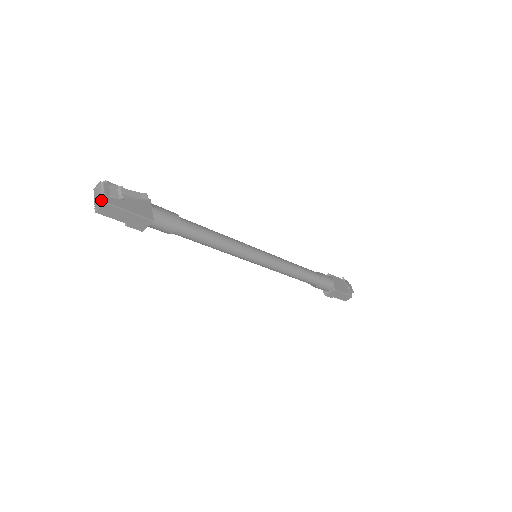
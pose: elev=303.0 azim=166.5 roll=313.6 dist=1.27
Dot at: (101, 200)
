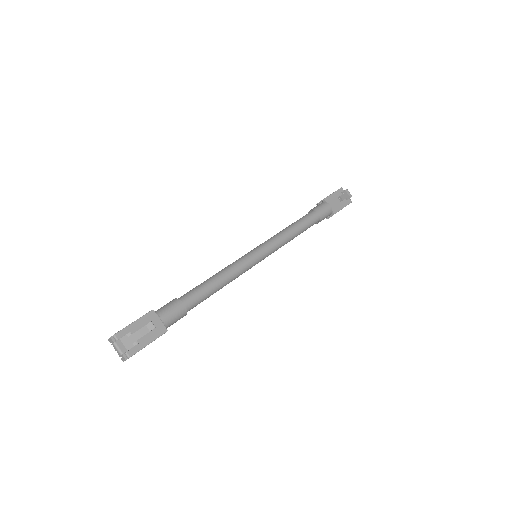
Dot at: (123, 356)
